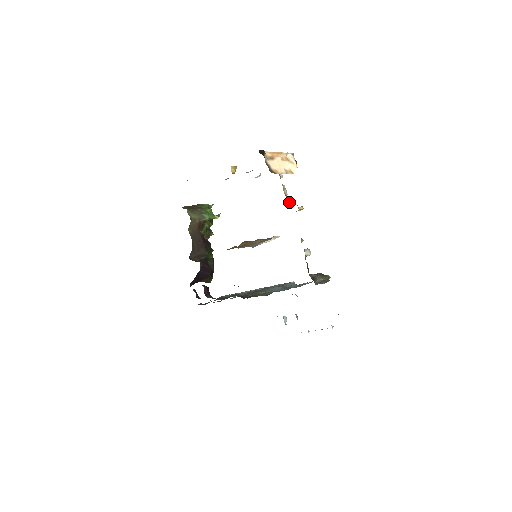
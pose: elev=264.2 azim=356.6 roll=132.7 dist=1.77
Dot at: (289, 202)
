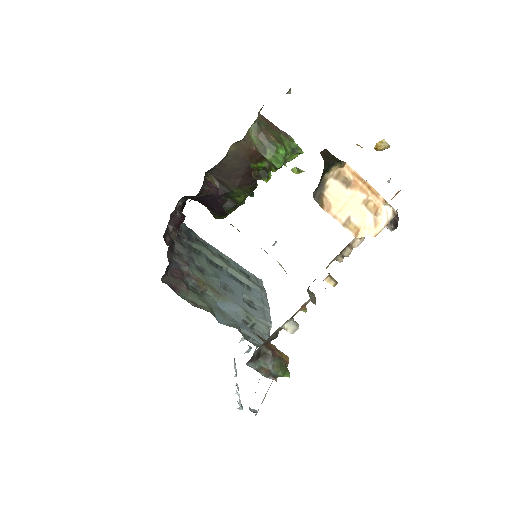
Dot at: occluded
